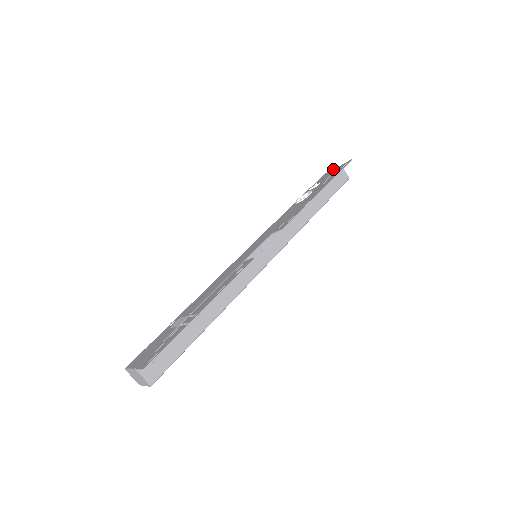
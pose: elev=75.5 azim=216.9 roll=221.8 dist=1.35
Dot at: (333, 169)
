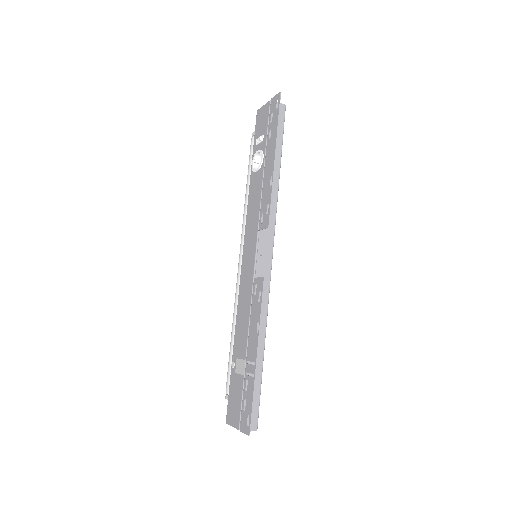
Dot at: (264, 105)
